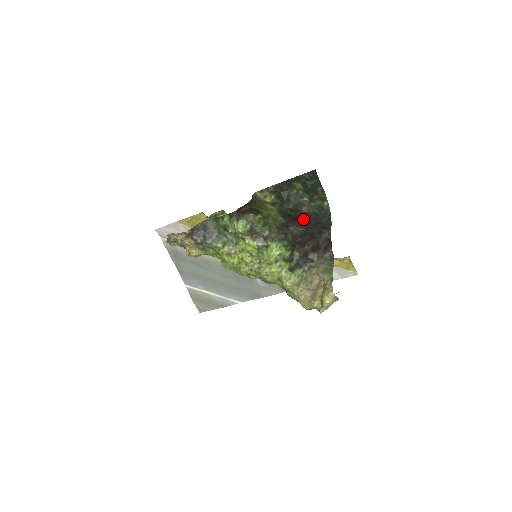
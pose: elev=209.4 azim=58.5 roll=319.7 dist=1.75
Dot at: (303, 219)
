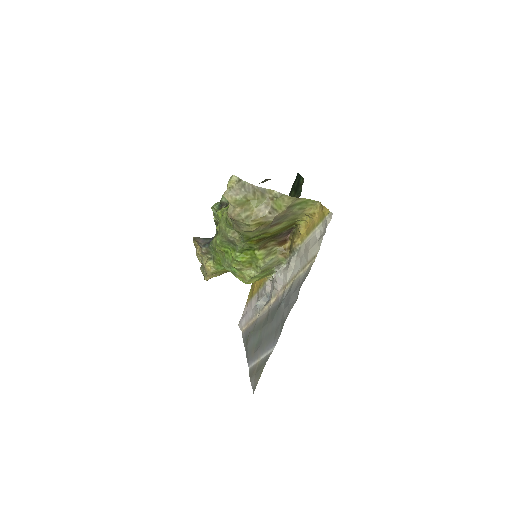
Dot at: occluded
